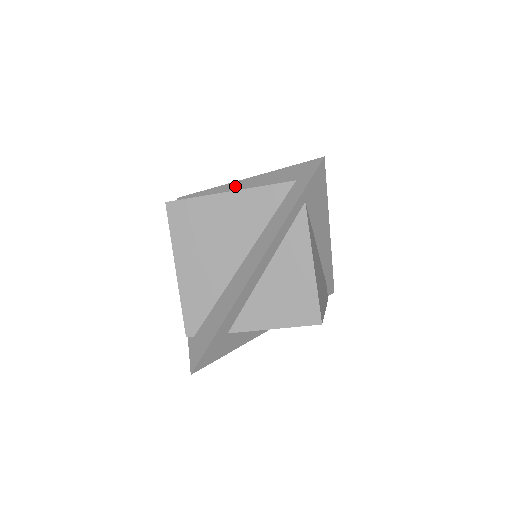
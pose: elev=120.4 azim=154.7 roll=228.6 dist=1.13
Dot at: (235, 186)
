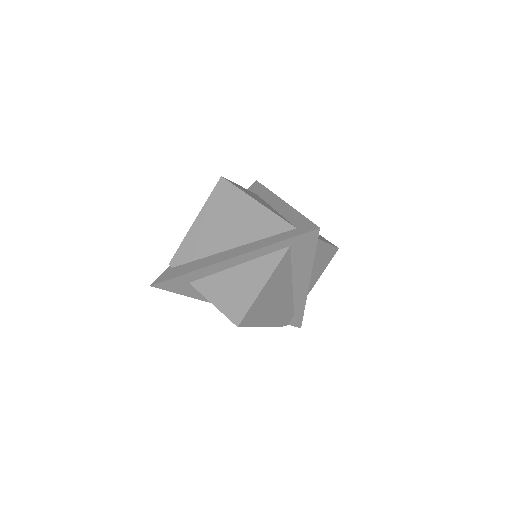
Dot at: (278, 202)
